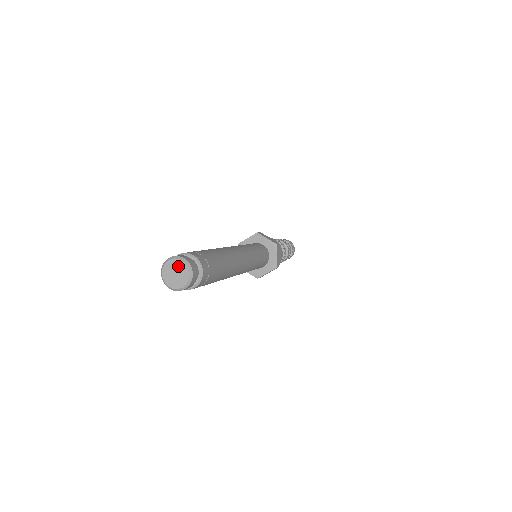
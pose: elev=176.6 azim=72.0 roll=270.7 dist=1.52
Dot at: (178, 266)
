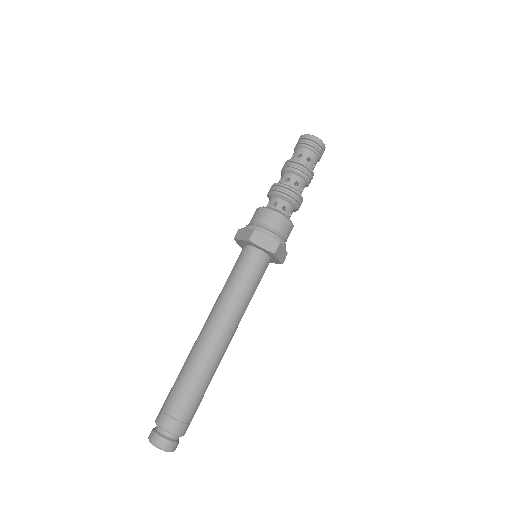
Dot at: (159, 447)
